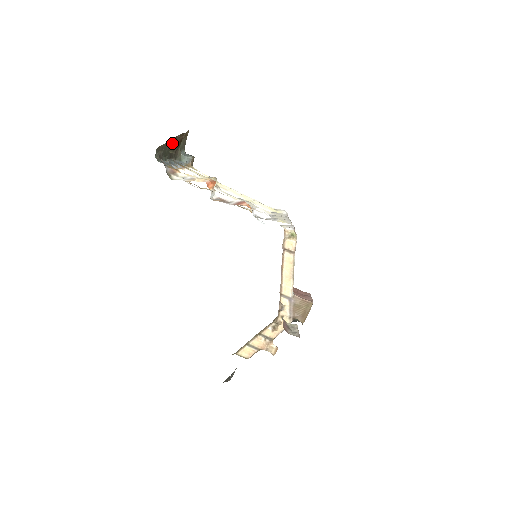
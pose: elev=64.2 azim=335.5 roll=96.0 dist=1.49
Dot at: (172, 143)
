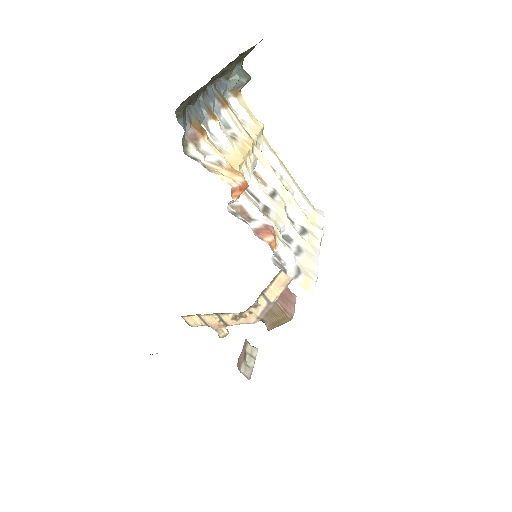
Dot at: occluded
